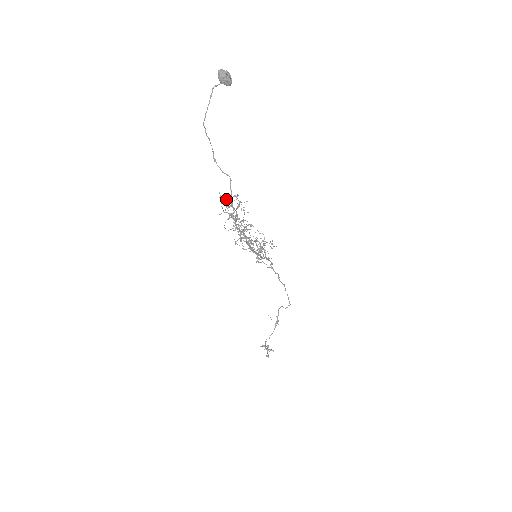
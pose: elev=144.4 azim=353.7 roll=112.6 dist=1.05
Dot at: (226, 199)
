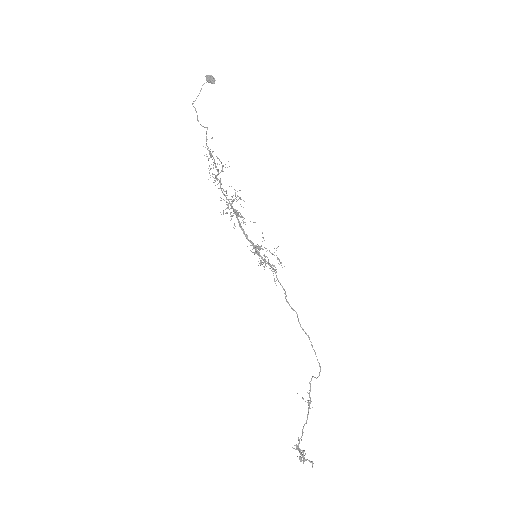
Dot at: occluded
